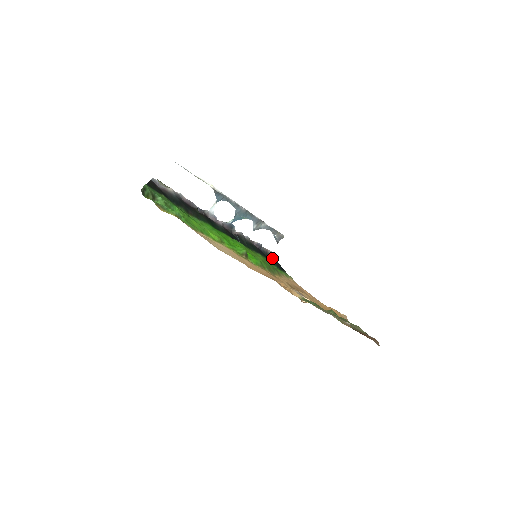
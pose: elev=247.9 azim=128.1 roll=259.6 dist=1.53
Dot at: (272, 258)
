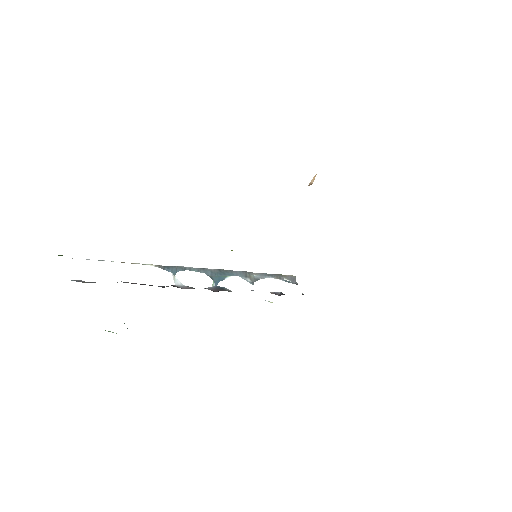
Dot at: occluded
